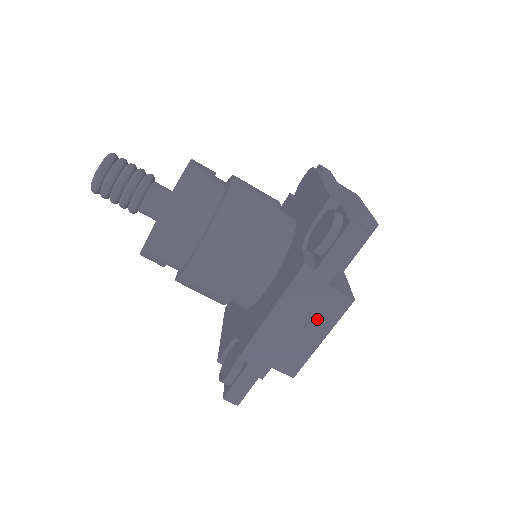
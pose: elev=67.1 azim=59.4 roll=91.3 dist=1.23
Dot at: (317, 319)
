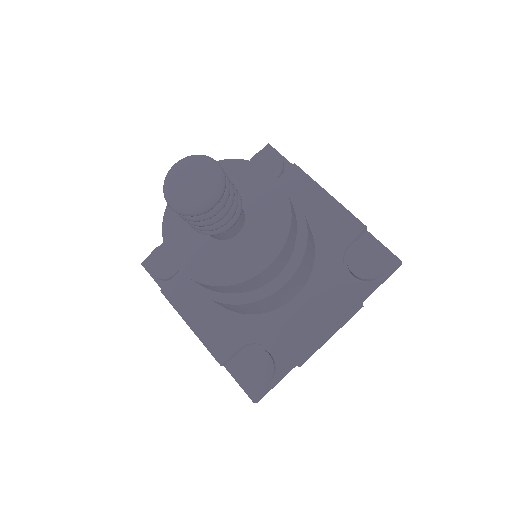
Dot at: occluded
